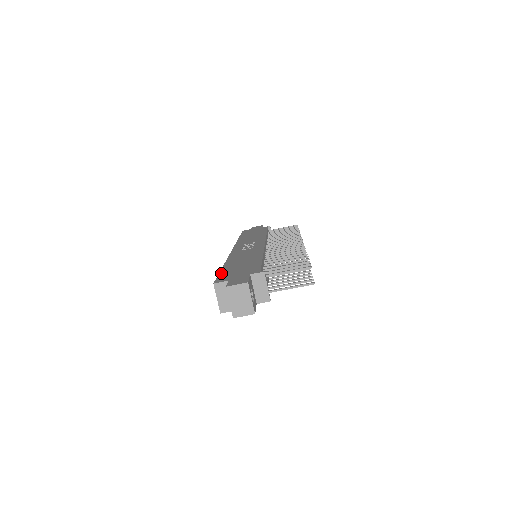
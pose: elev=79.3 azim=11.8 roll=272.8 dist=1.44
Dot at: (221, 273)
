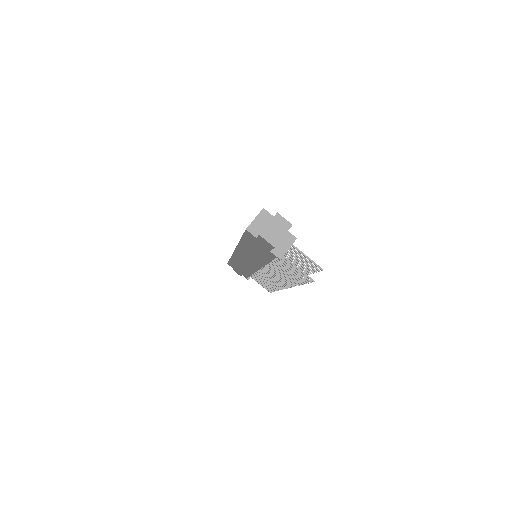
Dot at: occluded
